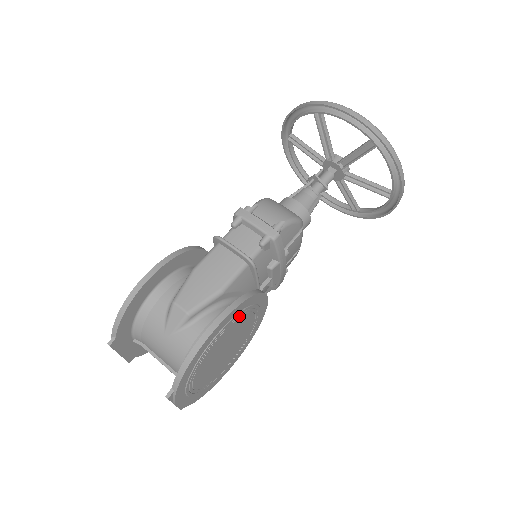
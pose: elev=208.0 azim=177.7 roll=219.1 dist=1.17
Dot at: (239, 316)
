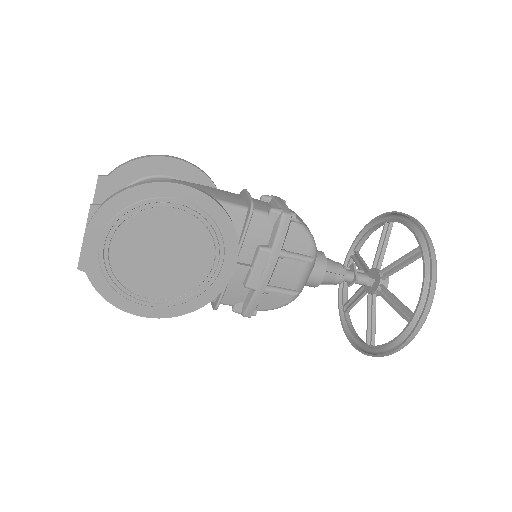
Dot at: (205, 221)
